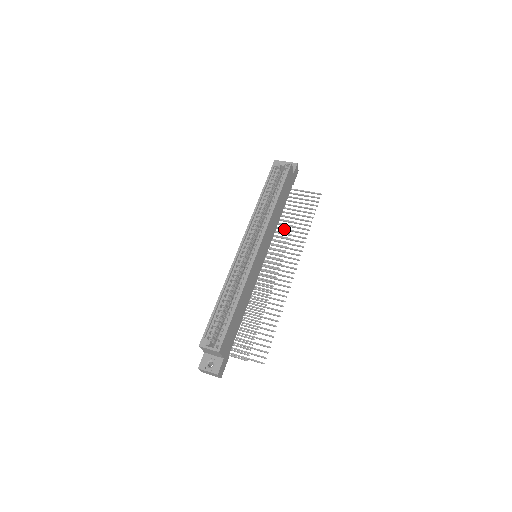
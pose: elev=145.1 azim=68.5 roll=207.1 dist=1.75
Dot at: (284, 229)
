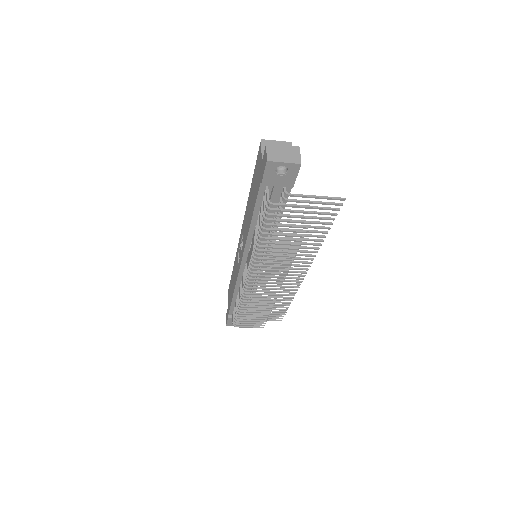
Dot at: occluded
